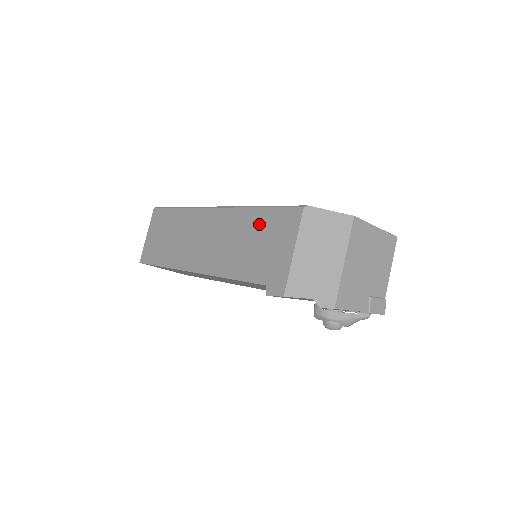
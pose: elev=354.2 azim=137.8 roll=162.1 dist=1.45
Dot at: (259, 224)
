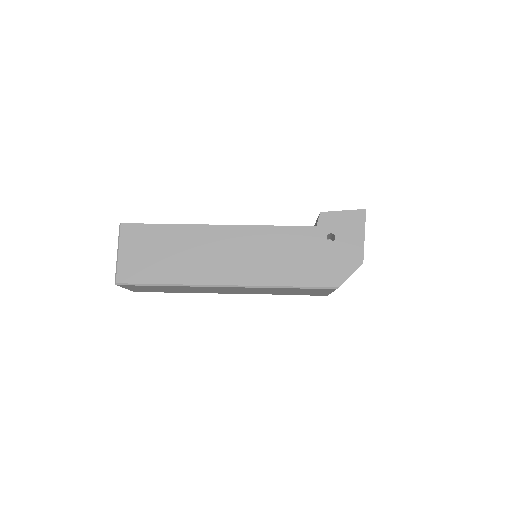
Dot at: (292, 290)
